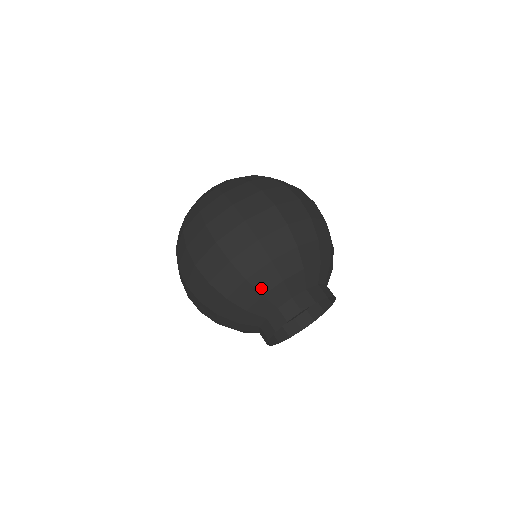
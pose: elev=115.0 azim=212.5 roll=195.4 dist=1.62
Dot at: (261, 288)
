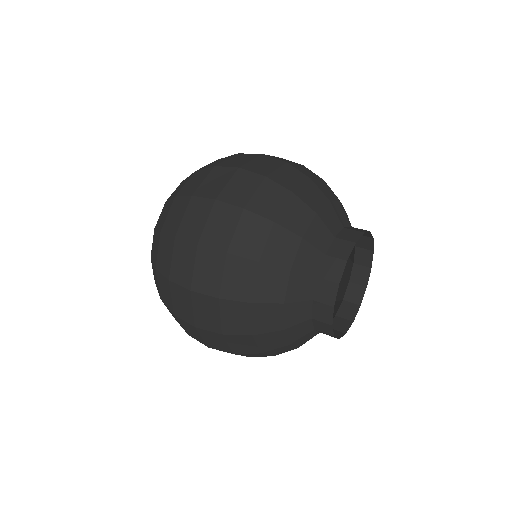
Dot at: (296, 228)
